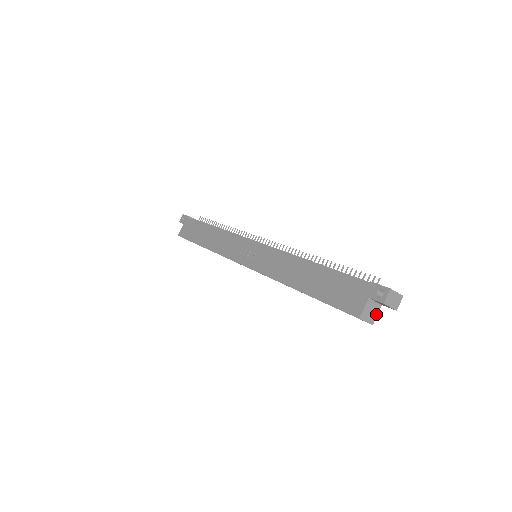
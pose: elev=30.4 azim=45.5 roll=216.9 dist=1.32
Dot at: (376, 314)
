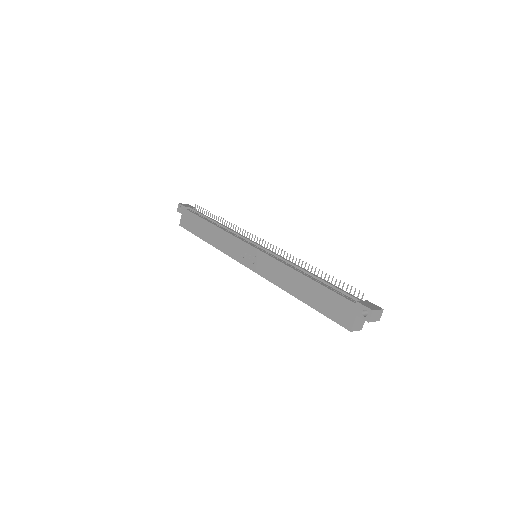
Dot at: (363, 322)
